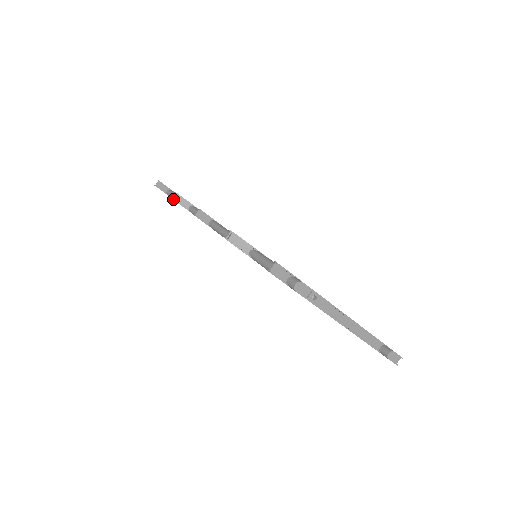
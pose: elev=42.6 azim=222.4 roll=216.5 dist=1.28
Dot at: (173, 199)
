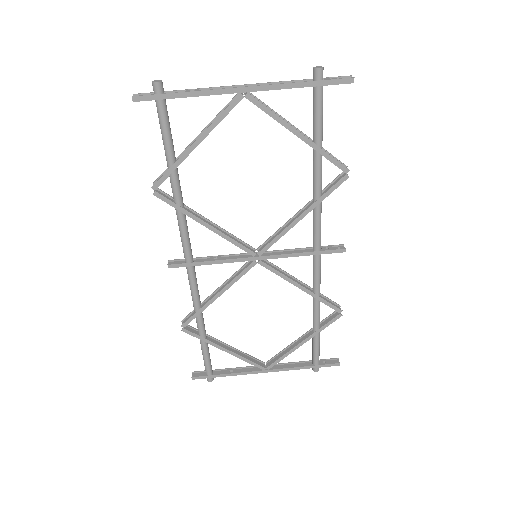
Dot at: (181, 326)
